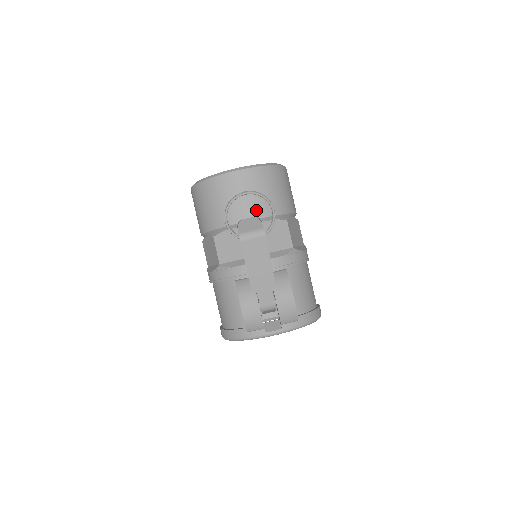
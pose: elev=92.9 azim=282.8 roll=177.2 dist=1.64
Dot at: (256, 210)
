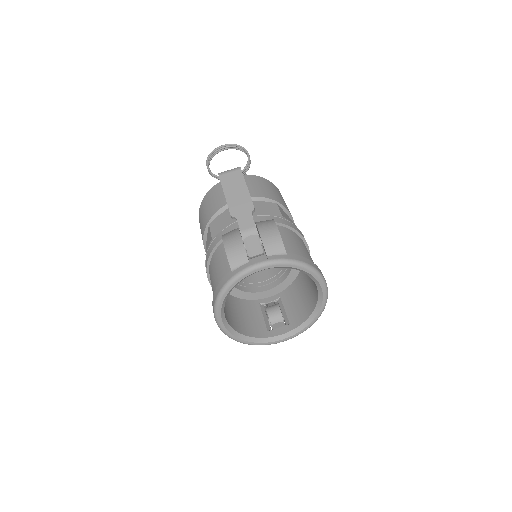
Dot at: occluded
